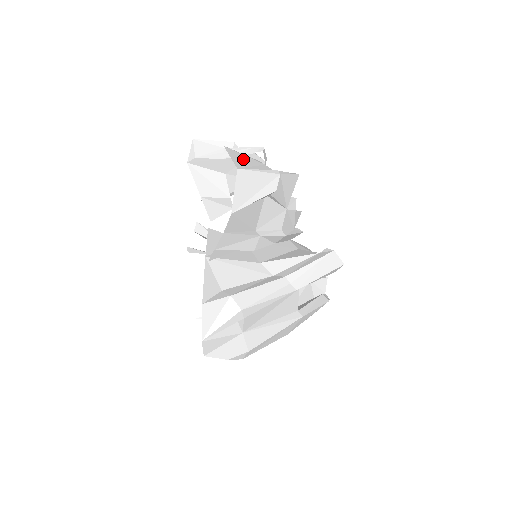
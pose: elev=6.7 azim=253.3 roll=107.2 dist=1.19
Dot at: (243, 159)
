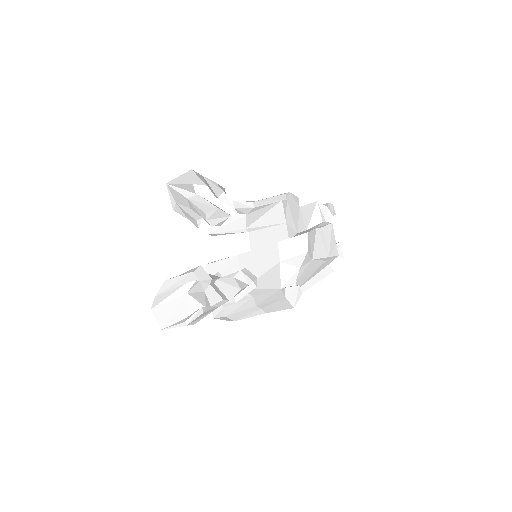
Dot at: (166, 310)
